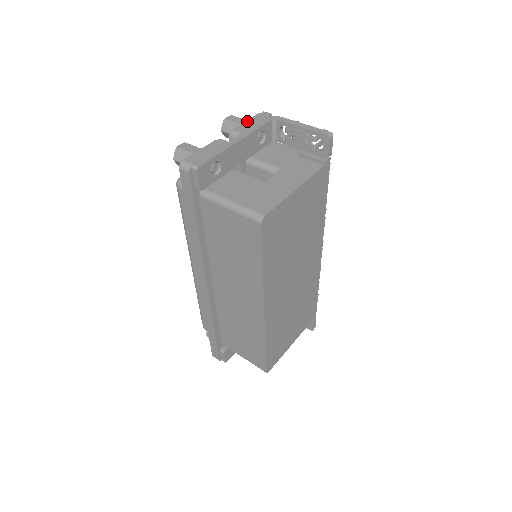
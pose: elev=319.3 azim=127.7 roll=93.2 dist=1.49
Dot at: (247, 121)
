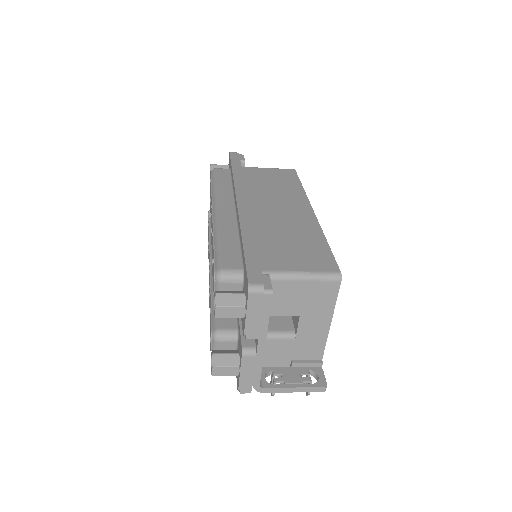
Dot at: occluded
